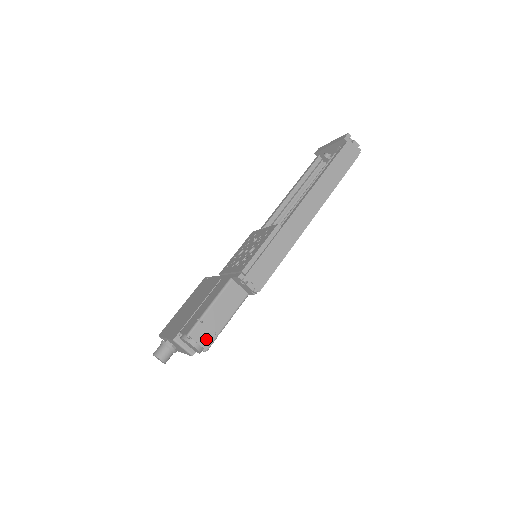
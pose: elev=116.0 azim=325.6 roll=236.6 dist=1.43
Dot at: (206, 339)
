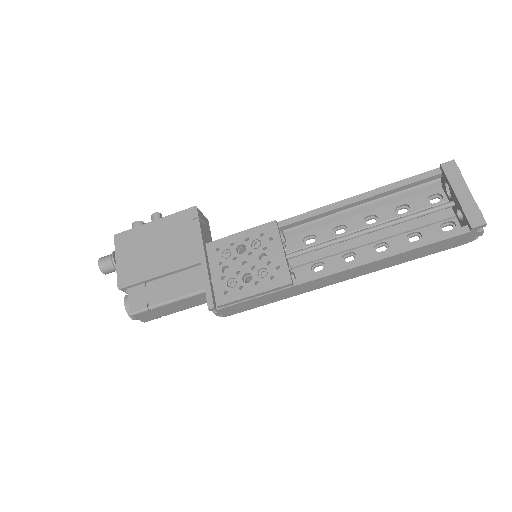
Dot at: (148, 318)
